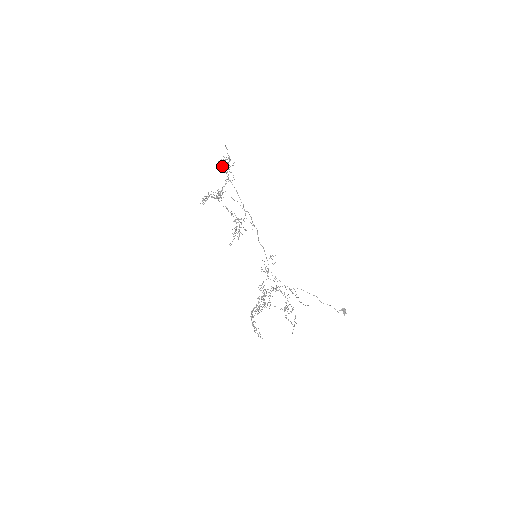
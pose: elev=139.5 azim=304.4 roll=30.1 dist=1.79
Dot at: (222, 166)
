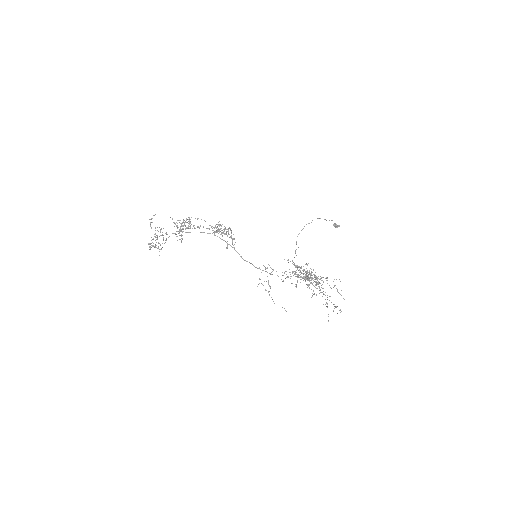
Dot at: occluded
